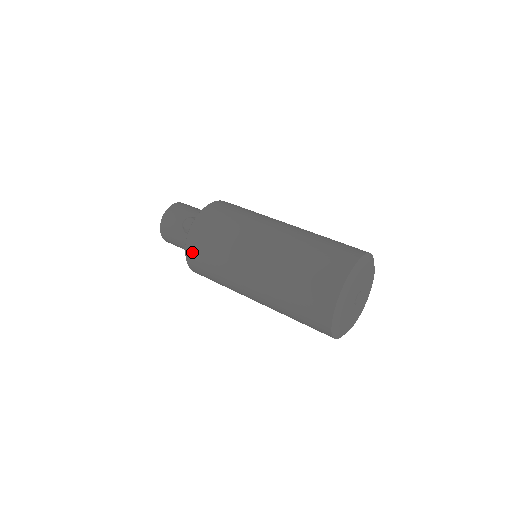
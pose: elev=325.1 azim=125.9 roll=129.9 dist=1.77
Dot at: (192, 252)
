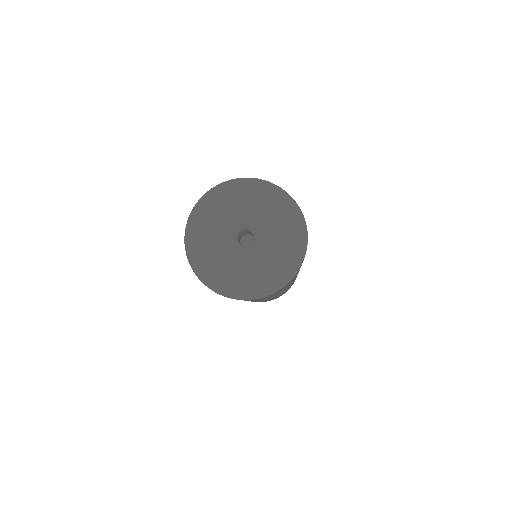
Dot at: occluded
